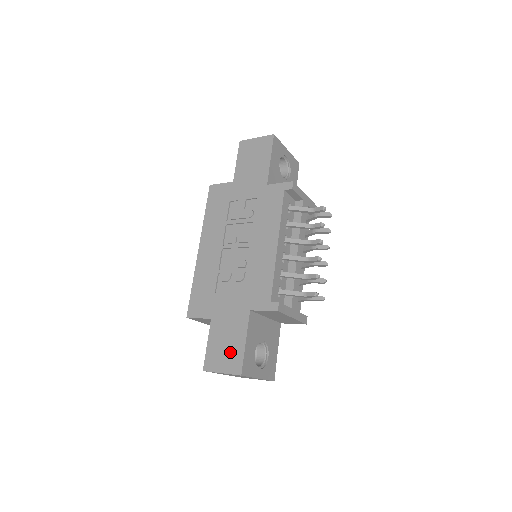
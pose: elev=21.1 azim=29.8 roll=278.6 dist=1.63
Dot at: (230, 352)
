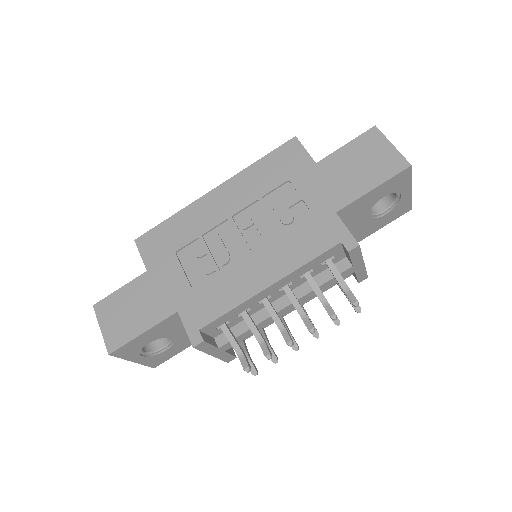
Dot at: (125, 322)
